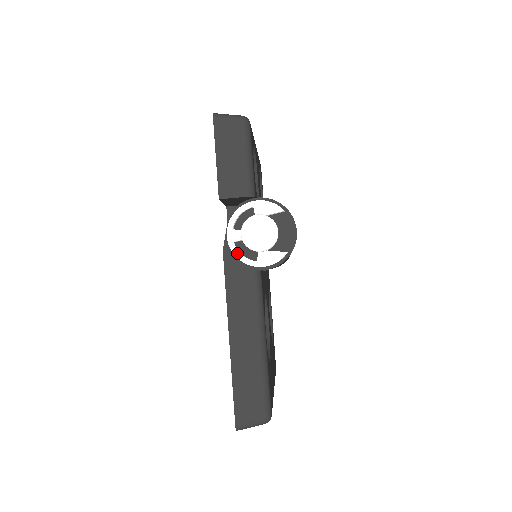
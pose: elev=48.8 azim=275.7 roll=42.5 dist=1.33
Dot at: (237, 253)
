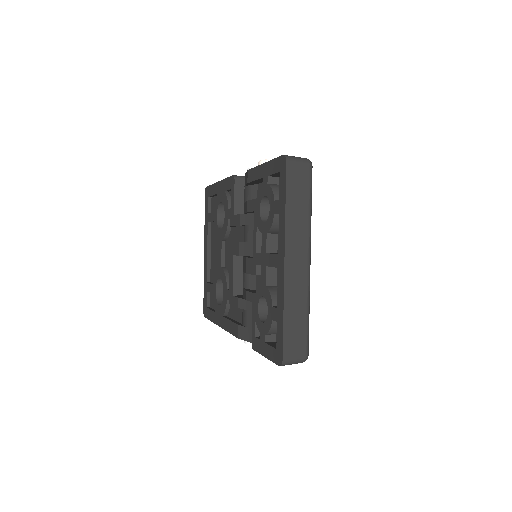
Dot at: occluded
